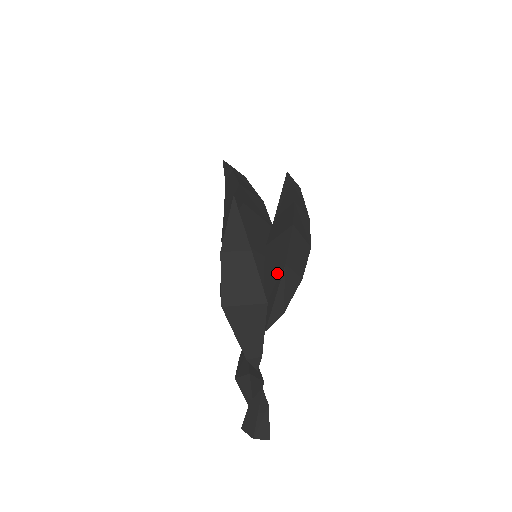
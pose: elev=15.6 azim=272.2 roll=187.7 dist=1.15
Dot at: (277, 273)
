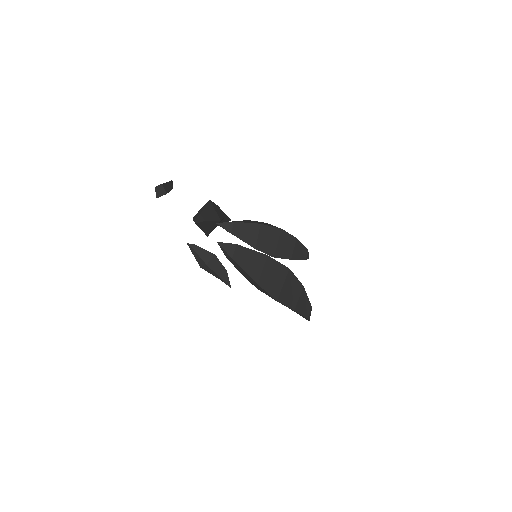
Dot at: occluded
